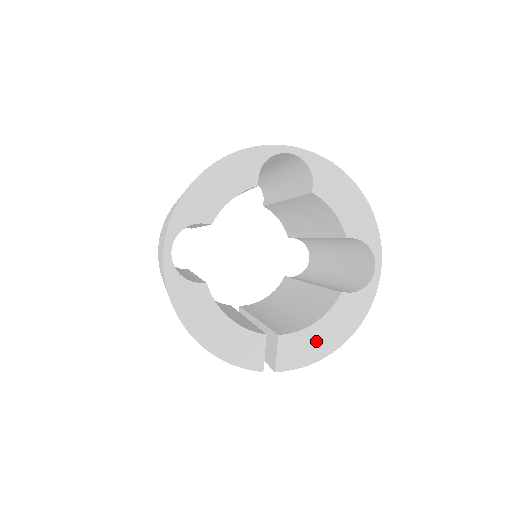
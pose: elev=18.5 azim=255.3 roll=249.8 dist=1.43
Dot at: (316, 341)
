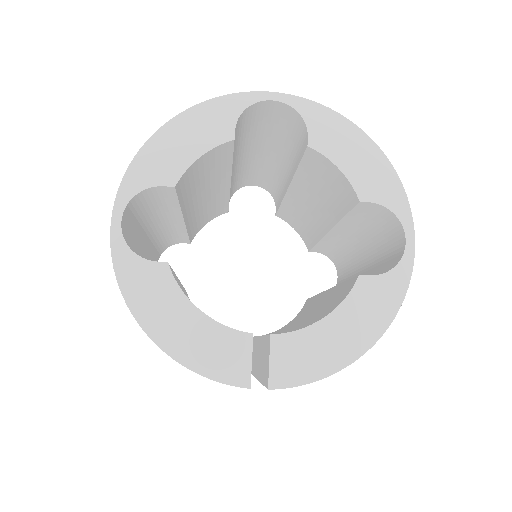
Dot at: (327, 344)
